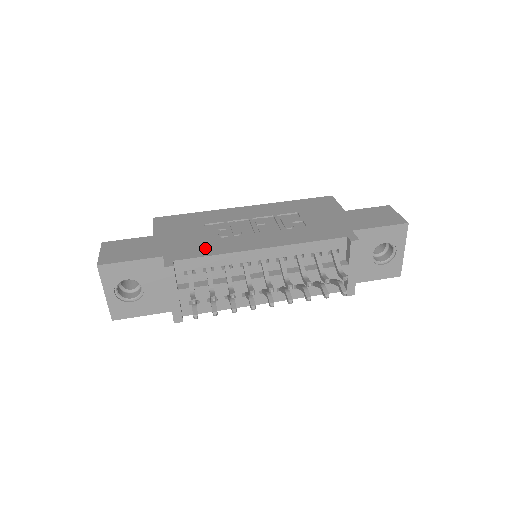
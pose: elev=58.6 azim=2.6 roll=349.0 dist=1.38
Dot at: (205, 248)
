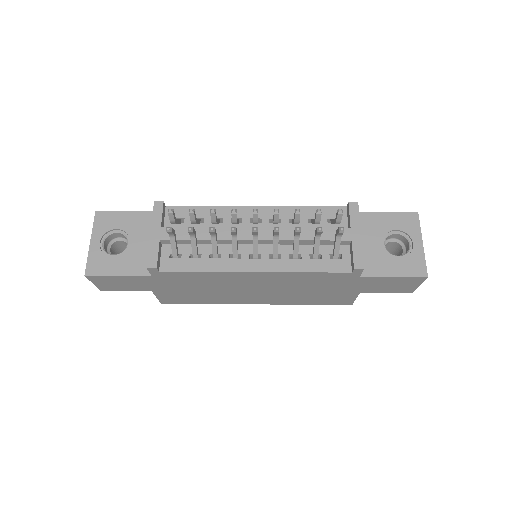
Dot at: occluded
